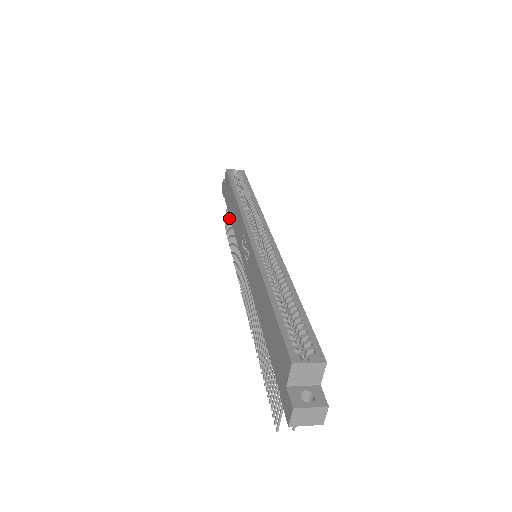
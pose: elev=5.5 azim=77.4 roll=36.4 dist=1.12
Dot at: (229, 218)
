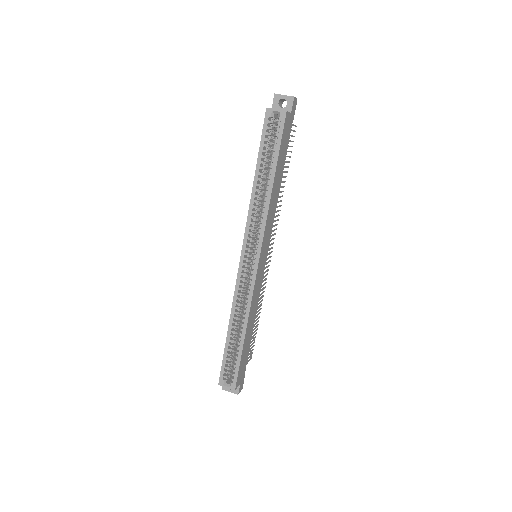
Dot at: occluded
